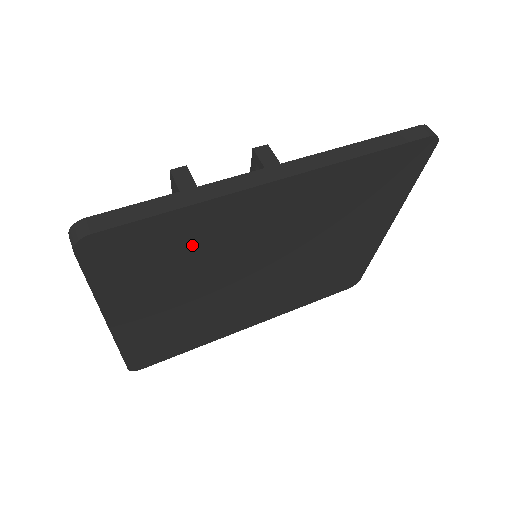
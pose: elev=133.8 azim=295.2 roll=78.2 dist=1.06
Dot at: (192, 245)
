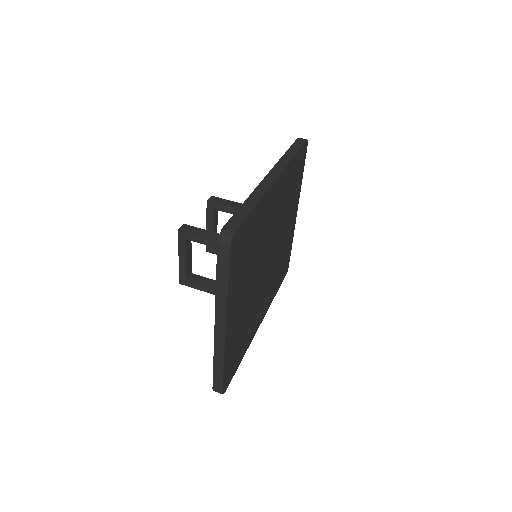
Dot at: (255, 237)
